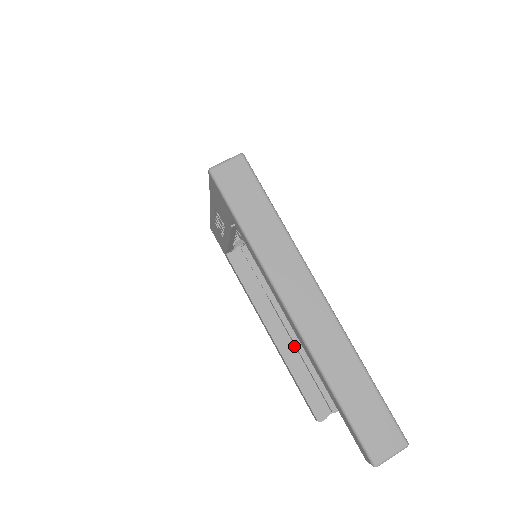
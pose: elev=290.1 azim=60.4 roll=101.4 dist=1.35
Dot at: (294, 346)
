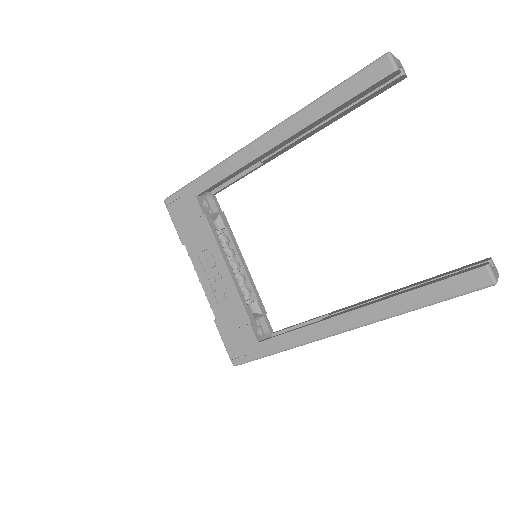
Dot at: occluded
